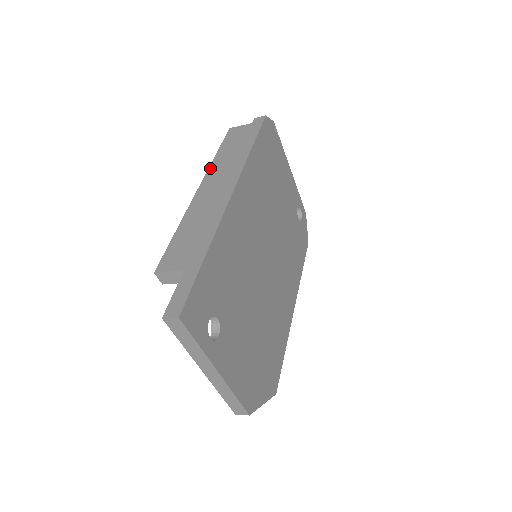
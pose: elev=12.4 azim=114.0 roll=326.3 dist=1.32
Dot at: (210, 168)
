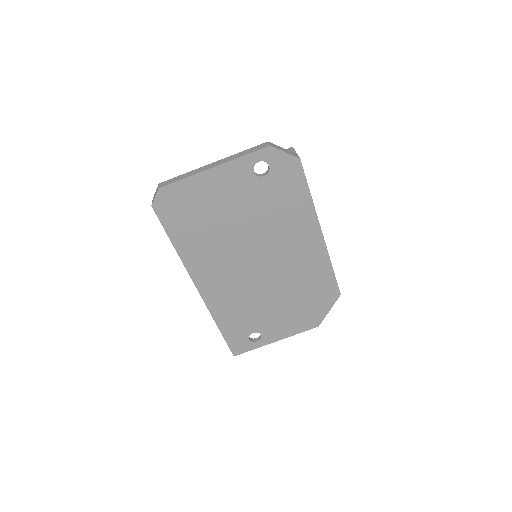
Dot at: occluded
